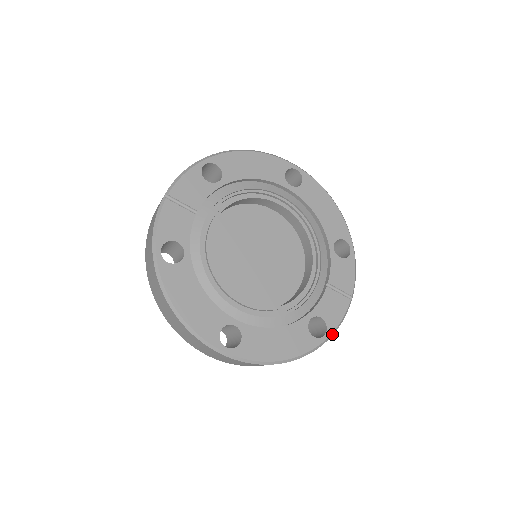
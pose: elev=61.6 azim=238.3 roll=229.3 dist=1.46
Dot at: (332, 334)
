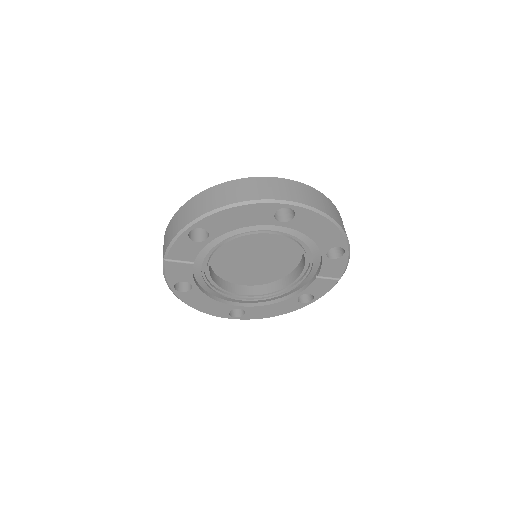
Dot at: occluded
